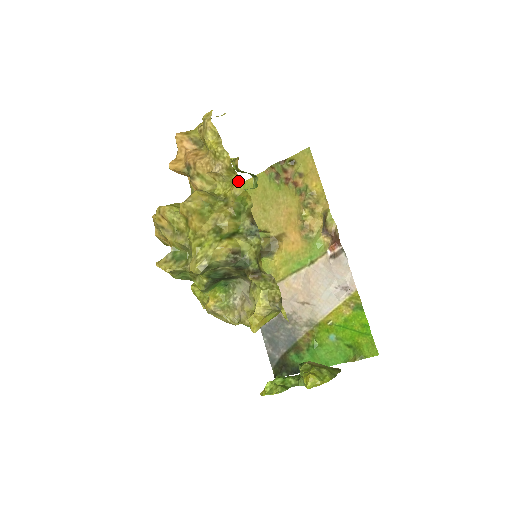
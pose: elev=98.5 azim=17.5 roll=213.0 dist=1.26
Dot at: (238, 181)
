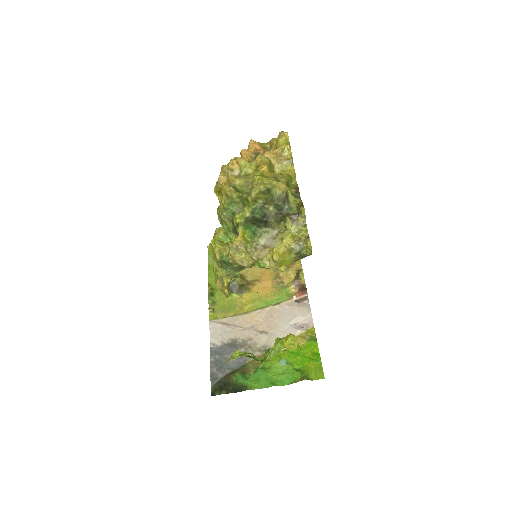
Dot at: (293, 169)
